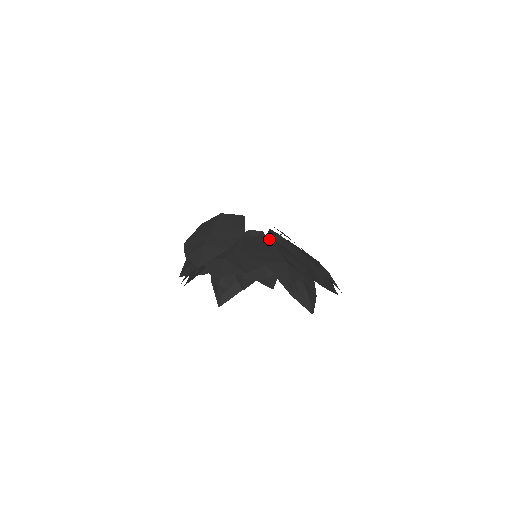
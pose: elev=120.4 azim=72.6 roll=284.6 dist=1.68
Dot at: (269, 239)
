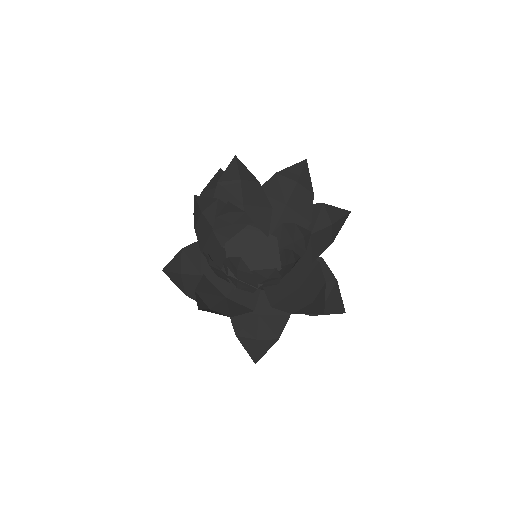
Dot at: (274, 227)
